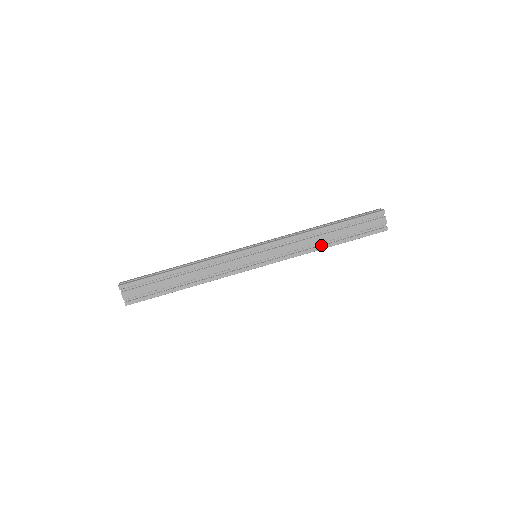
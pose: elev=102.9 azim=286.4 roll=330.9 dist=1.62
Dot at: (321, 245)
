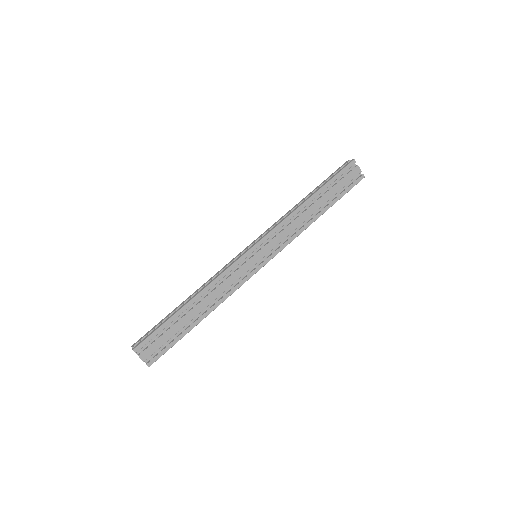
Dot at: (312, 218)
